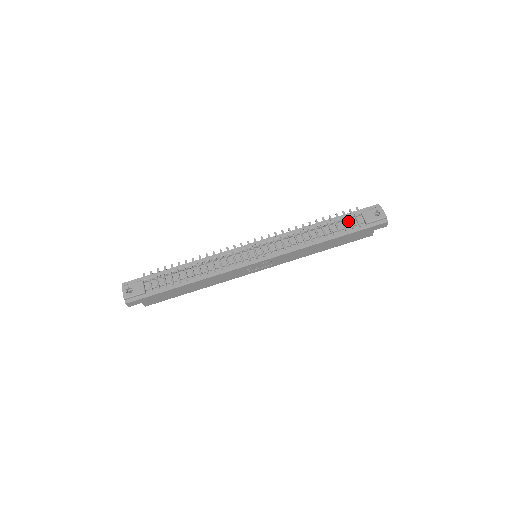
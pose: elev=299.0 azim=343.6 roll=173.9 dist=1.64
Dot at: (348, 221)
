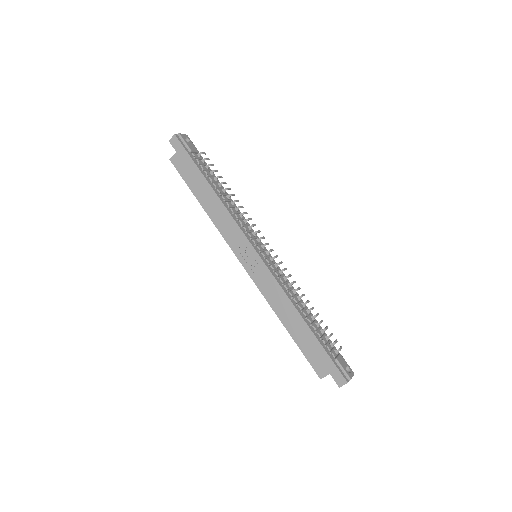
Dot at: (327, 341)
